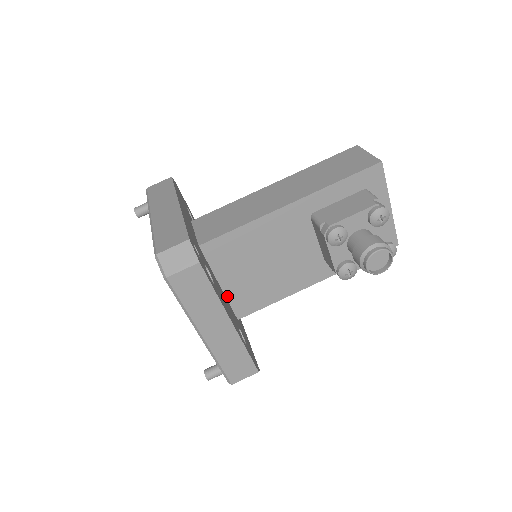
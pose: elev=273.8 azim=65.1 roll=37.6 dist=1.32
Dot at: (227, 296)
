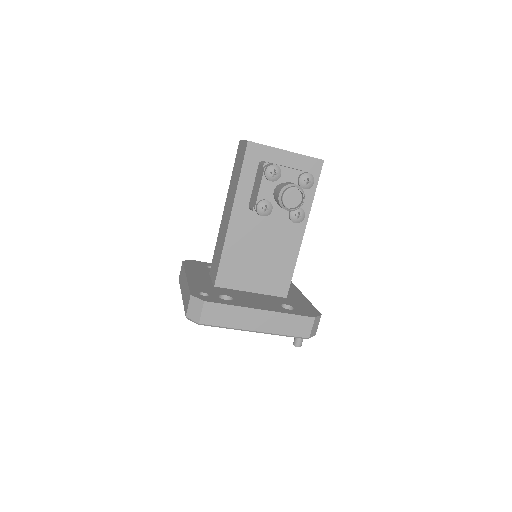
Dot at: (263, 293)
